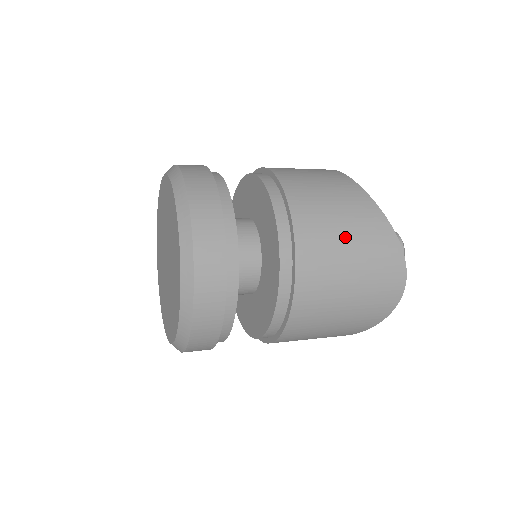
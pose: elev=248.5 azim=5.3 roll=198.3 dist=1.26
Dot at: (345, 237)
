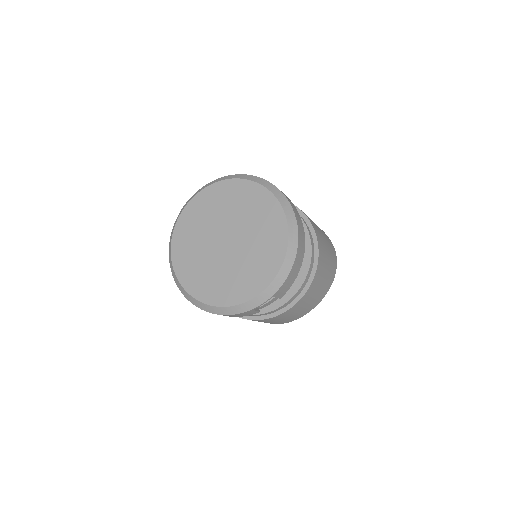
Dot at: occluded
